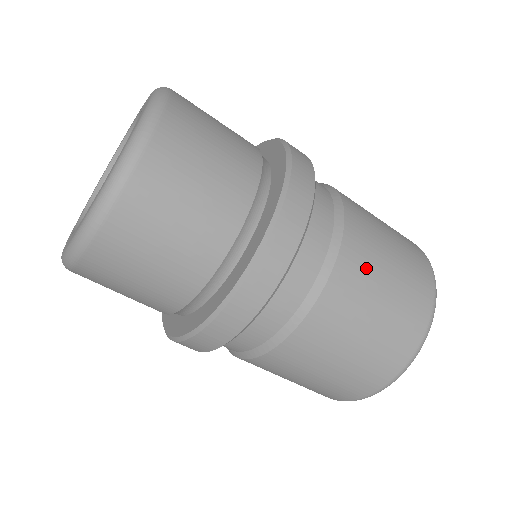
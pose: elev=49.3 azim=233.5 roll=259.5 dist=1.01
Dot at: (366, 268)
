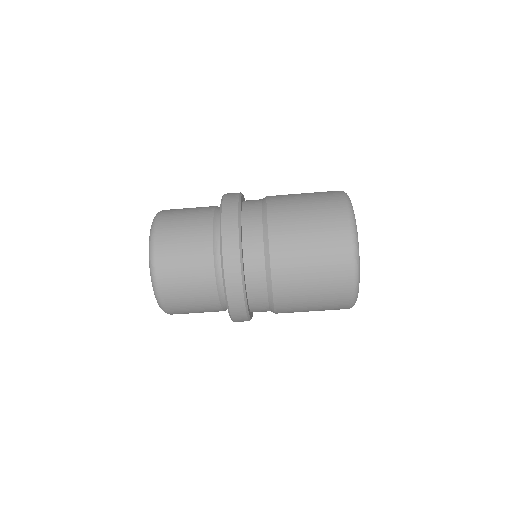
Dot at: (293, 282)
